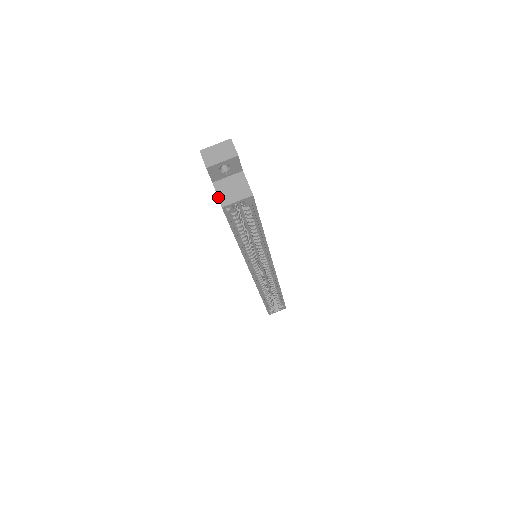
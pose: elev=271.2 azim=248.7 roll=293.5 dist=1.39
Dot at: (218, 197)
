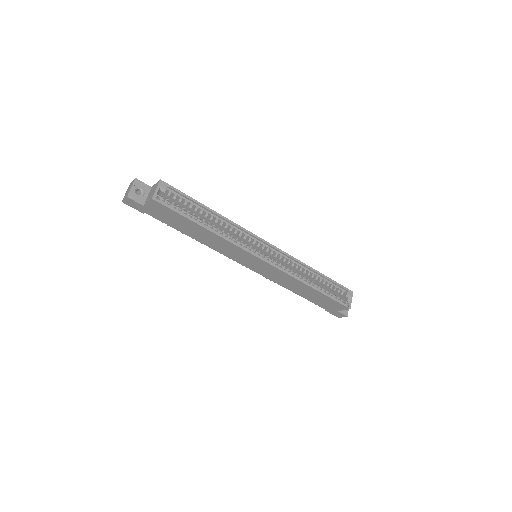
Dot at: (148, 201)
